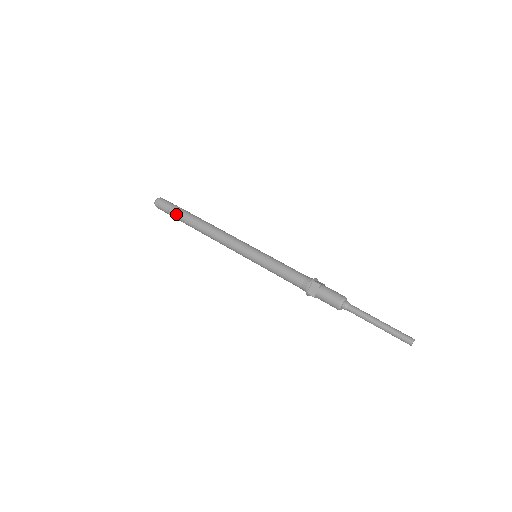
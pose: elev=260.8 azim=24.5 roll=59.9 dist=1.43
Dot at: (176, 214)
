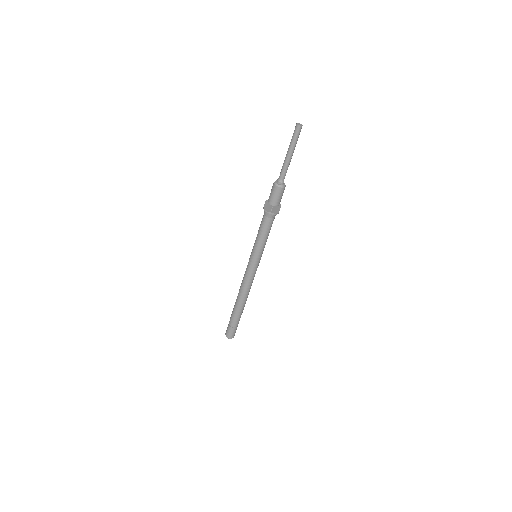
Dot at: (232, 320)
